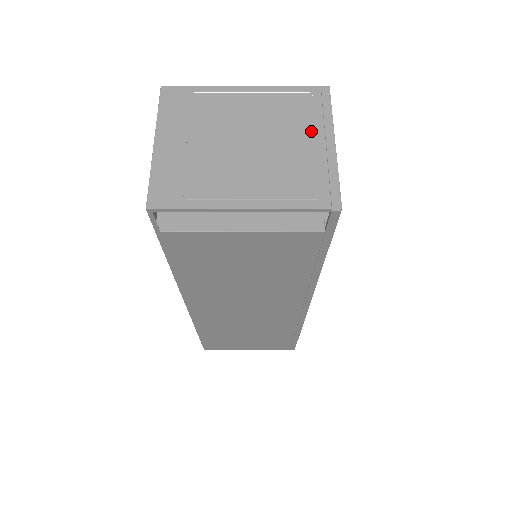
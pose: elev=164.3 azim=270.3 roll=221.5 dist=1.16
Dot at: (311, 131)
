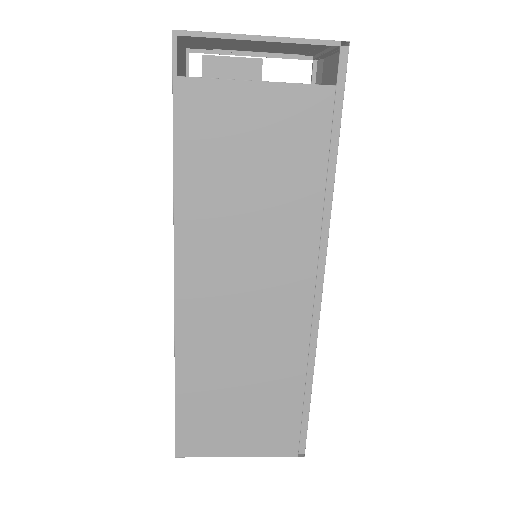
Dot at: (311, 50)
